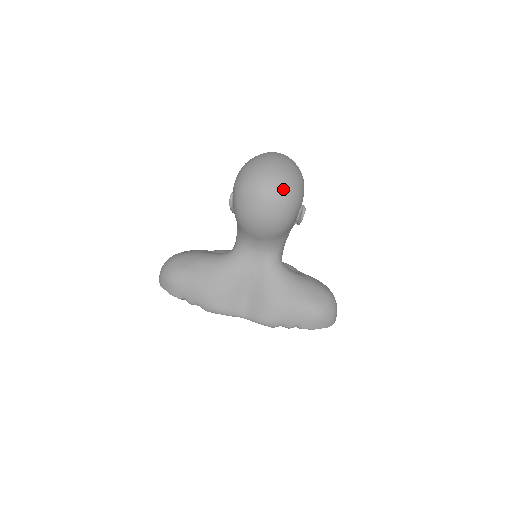
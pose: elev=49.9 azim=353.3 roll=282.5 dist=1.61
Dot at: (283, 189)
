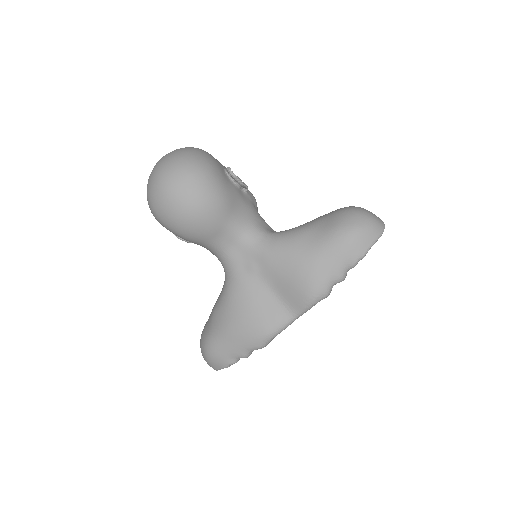
Dot at: (176, 169)
